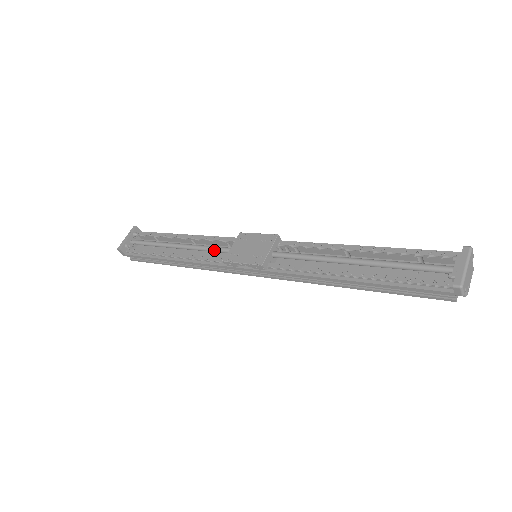
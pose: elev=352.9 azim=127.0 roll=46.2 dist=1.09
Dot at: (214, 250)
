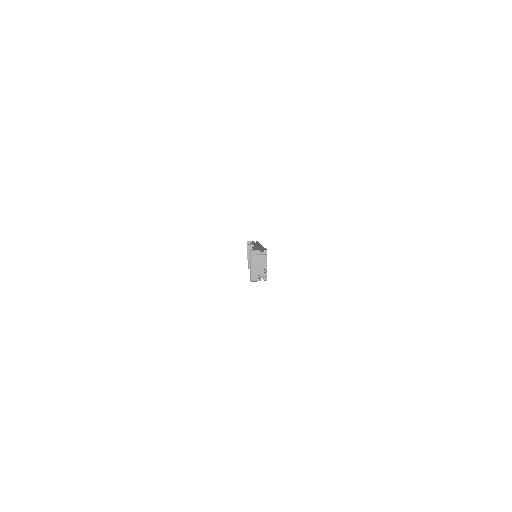
Dot at: occluded
